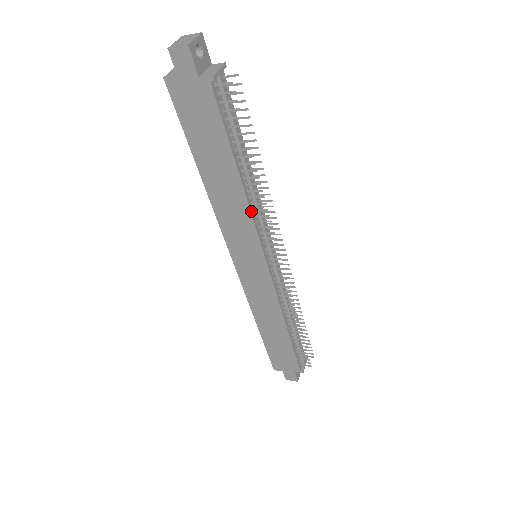
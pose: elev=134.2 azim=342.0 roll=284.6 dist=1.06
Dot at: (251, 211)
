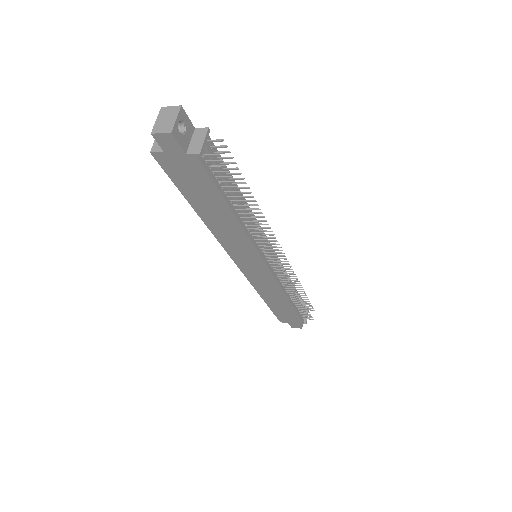
Dot at: (248, 236)
